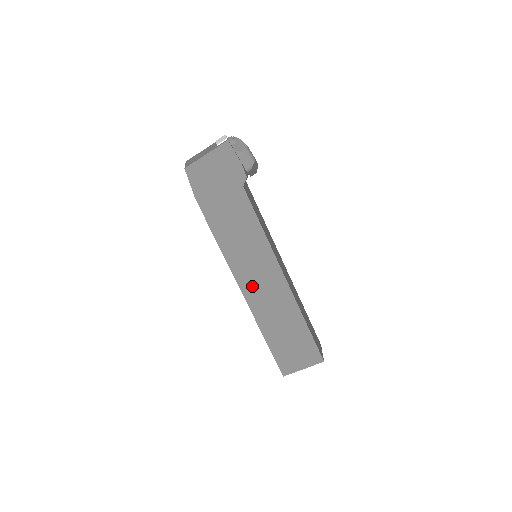
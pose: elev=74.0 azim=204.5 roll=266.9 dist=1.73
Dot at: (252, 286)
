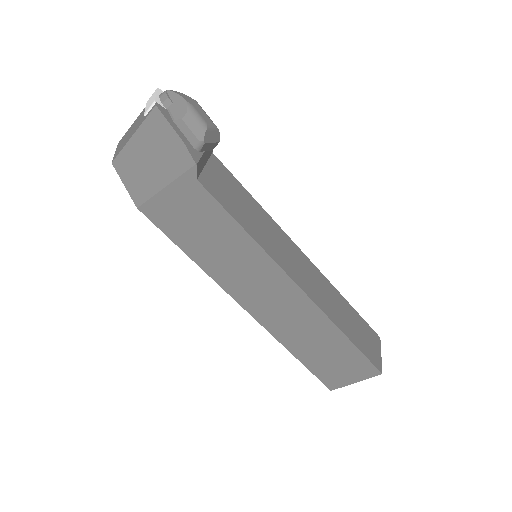
Dot at: (257, 302)
